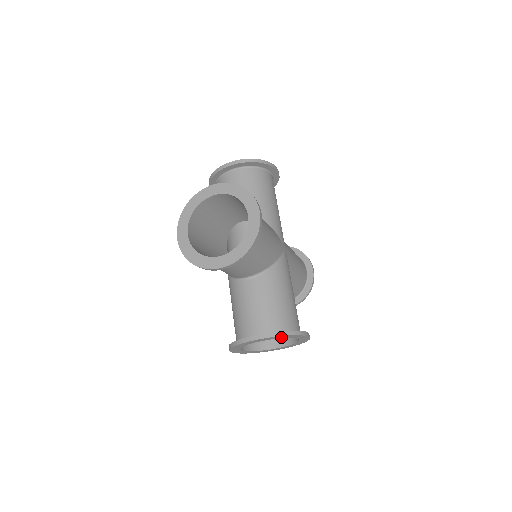
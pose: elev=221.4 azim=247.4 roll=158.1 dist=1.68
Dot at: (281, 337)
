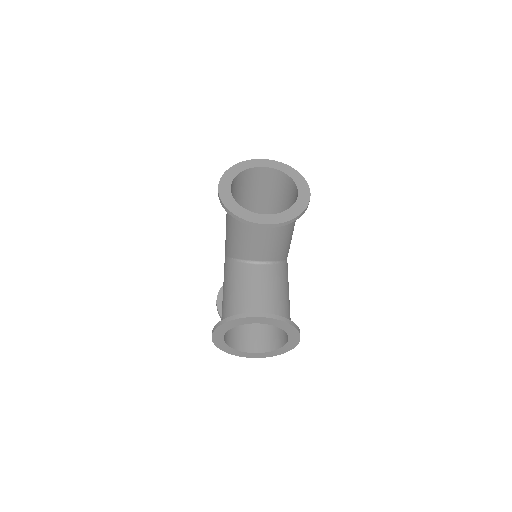
Dot at: (282, 326)
